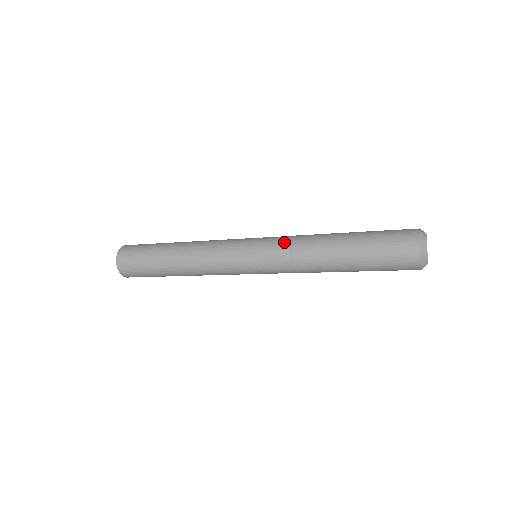
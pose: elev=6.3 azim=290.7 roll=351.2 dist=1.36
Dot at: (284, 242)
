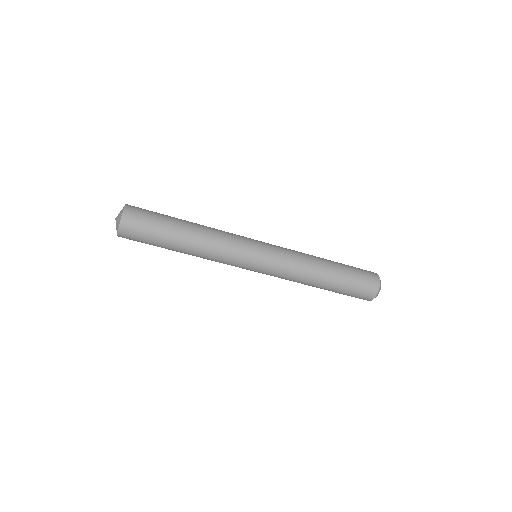
Dot at: occluded
